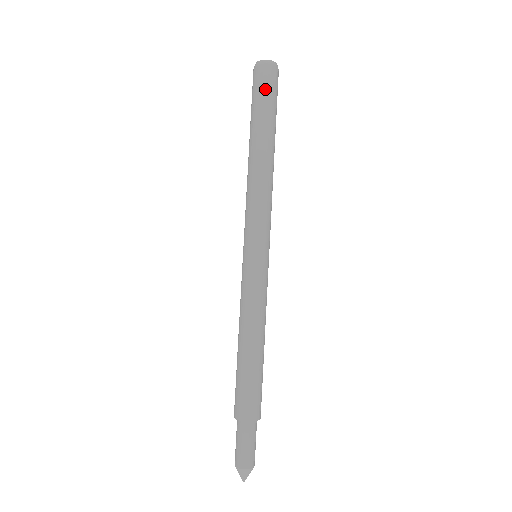
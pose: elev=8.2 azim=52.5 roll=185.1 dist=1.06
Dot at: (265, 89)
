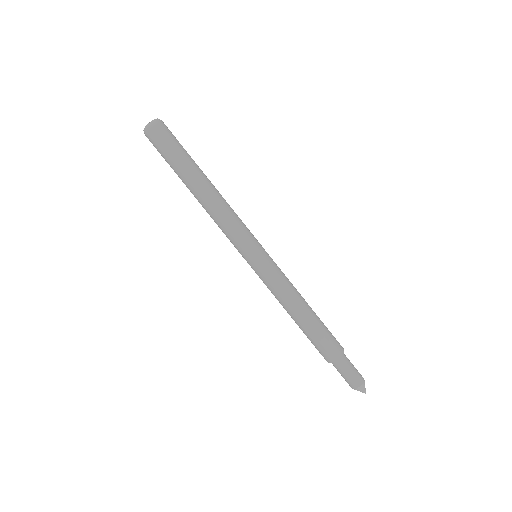
Dot at: (171, 141)
